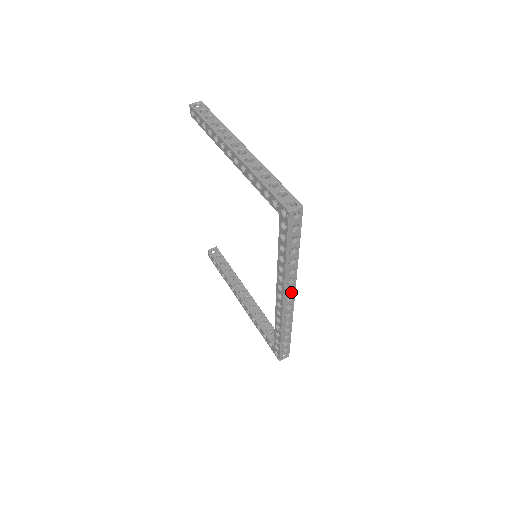
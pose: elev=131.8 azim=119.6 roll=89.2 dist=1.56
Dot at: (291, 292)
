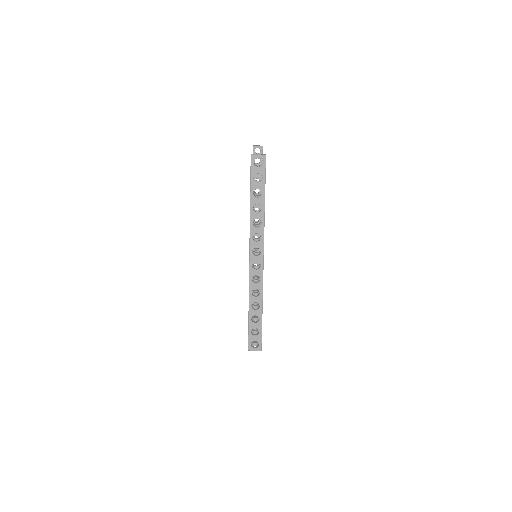
Dot at: occluded
